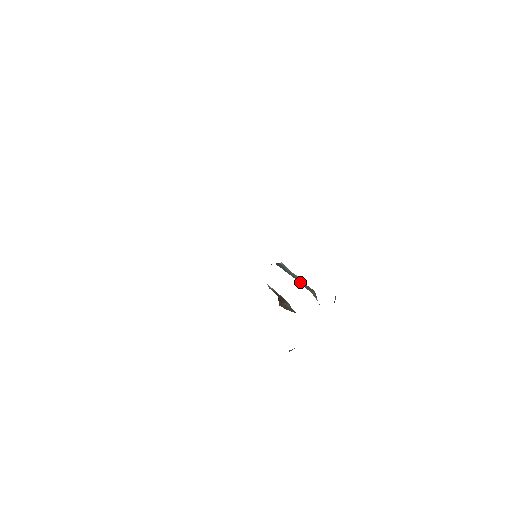
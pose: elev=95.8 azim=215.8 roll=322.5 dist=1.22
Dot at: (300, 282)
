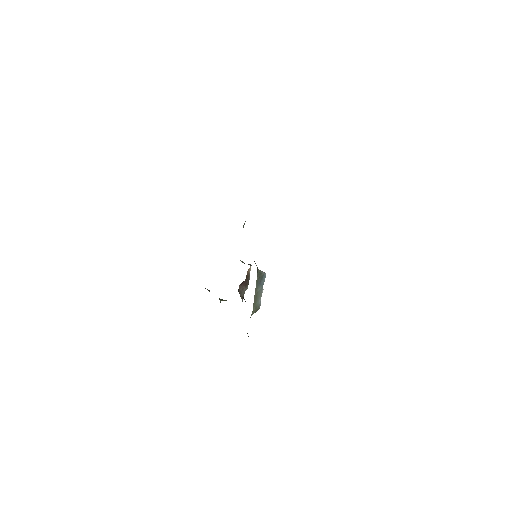
Dot at: (256, 298)
